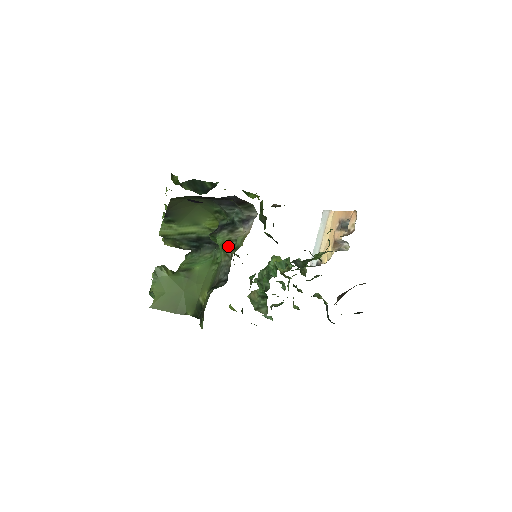
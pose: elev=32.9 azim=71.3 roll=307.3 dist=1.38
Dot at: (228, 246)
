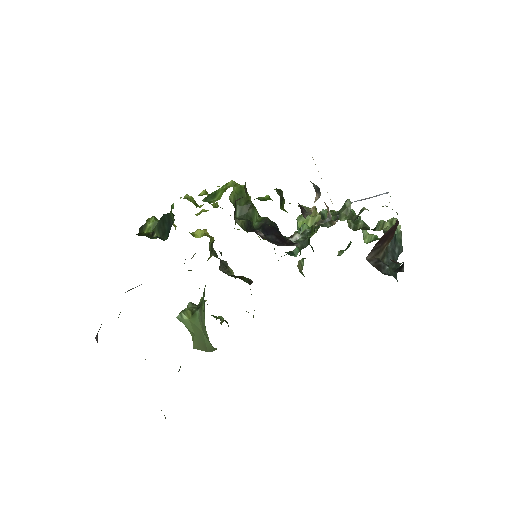
Dot at: occluded
